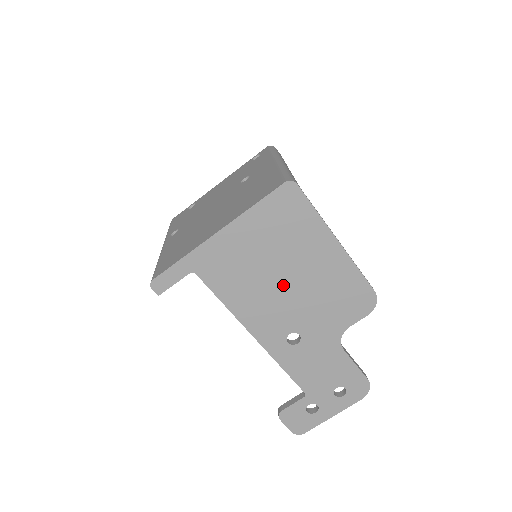
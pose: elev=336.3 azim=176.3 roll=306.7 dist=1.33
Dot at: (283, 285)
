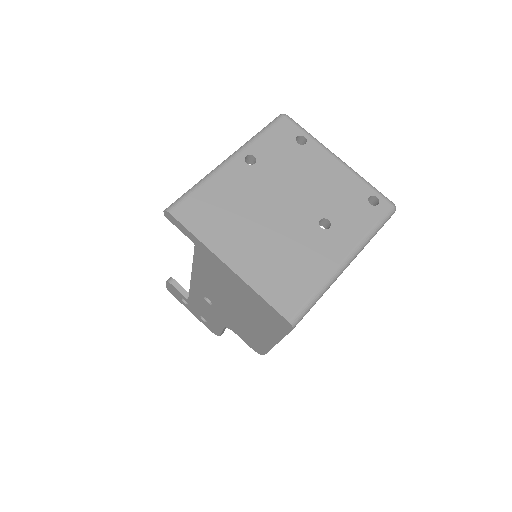
Dot at: (230, 303)
